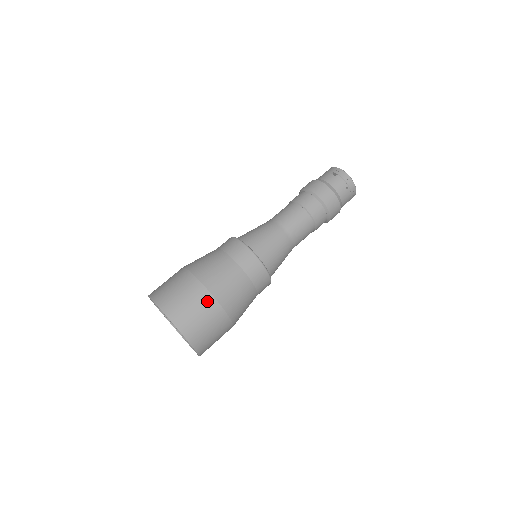
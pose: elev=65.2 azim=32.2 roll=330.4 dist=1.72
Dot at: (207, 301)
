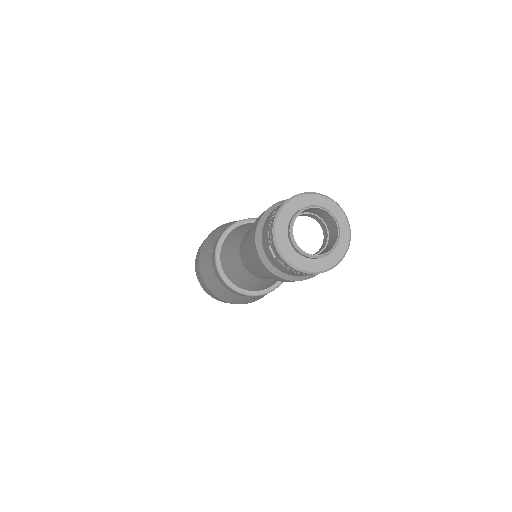
Dot at: (224, 301)
